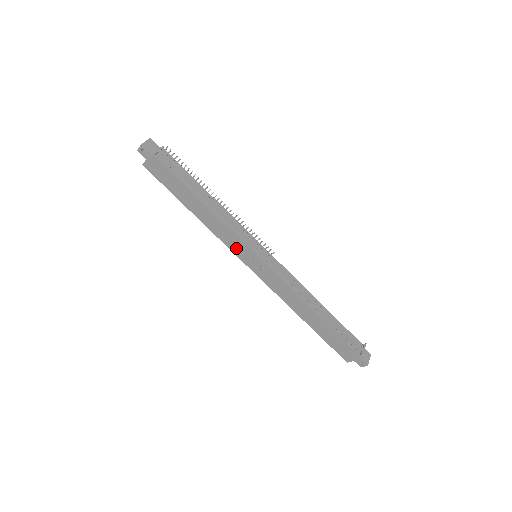
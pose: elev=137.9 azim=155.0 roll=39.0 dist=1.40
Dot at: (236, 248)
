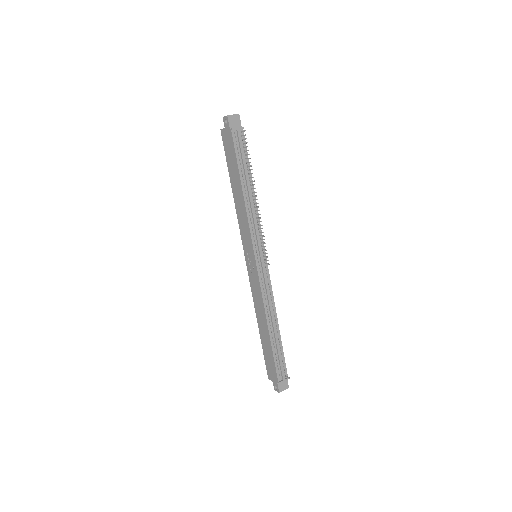
Dot at: (245, 240)
